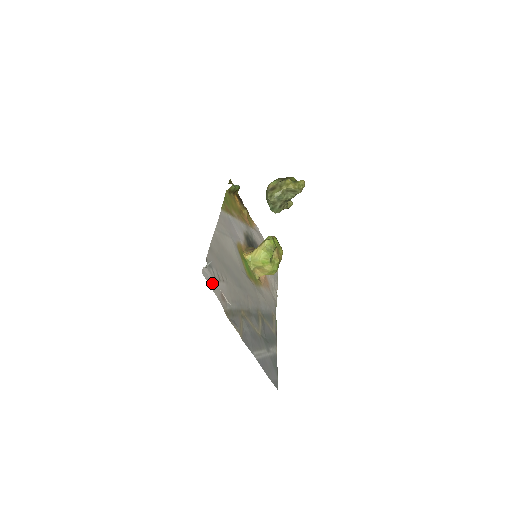
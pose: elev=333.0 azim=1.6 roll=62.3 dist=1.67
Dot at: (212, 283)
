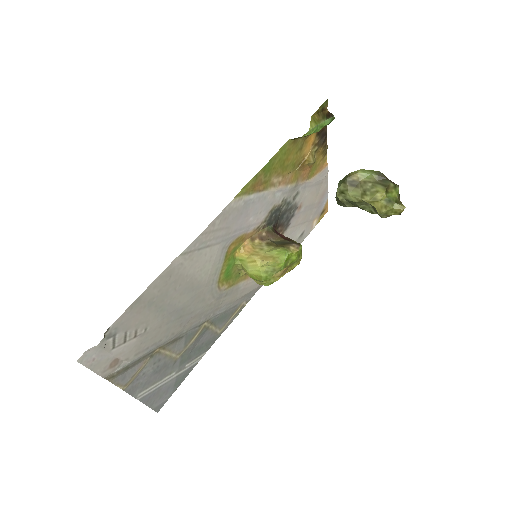
Dot at: (98, 359)
